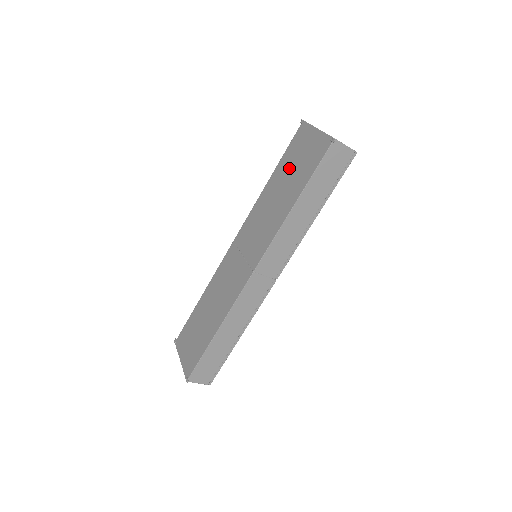
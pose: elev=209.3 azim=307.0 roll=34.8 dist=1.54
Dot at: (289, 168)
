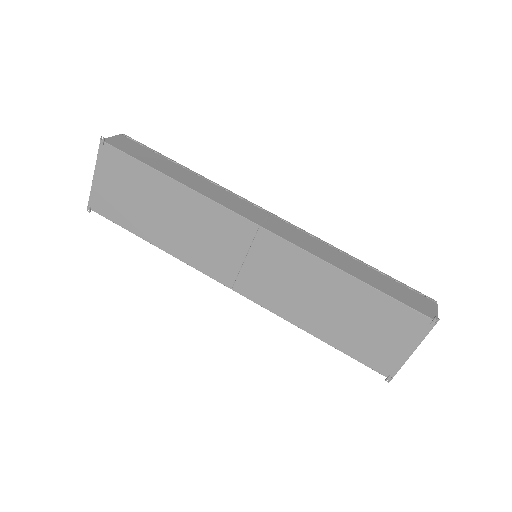
Dot at: (364, 315)
